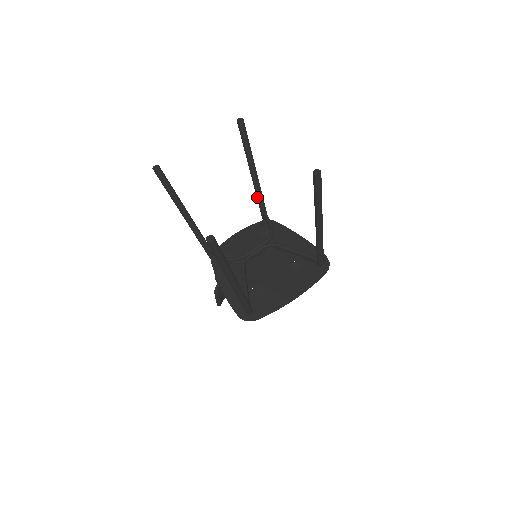
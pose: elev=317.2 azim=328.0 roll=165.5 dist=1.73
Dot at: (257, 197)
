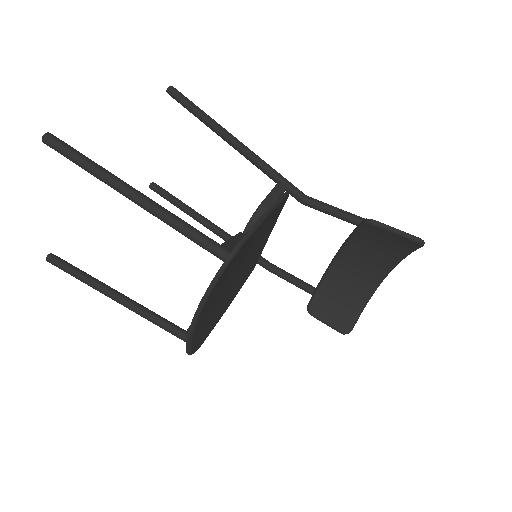
Dot at: (257, 166)
